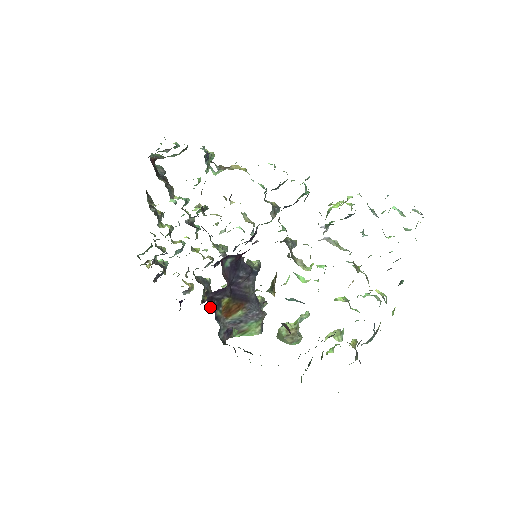
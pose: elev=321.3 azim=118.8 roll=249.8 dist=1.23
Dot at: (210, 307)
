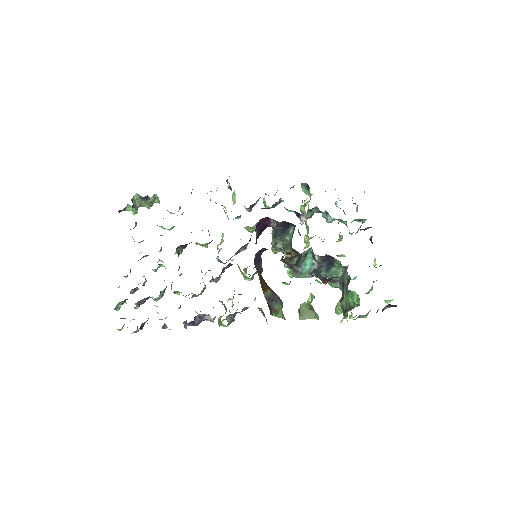
Dot at: occluded
